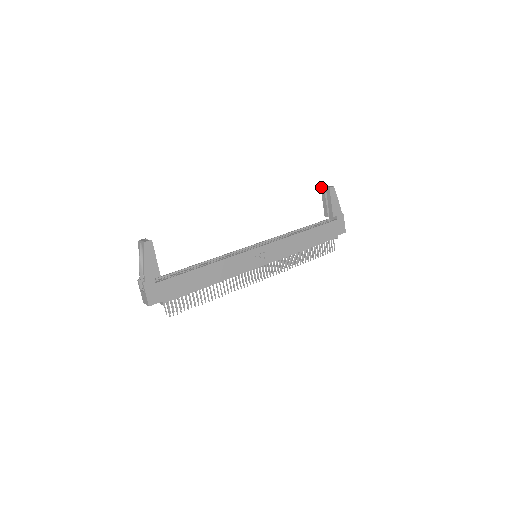
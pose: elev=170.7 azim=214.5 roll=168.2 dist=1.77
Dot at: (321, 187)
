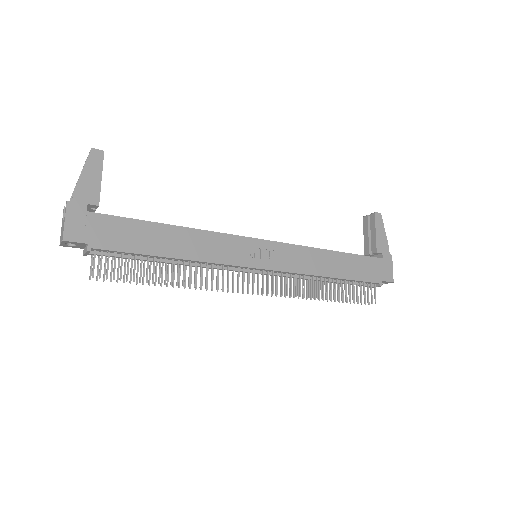
Dot at: (363, 216)
